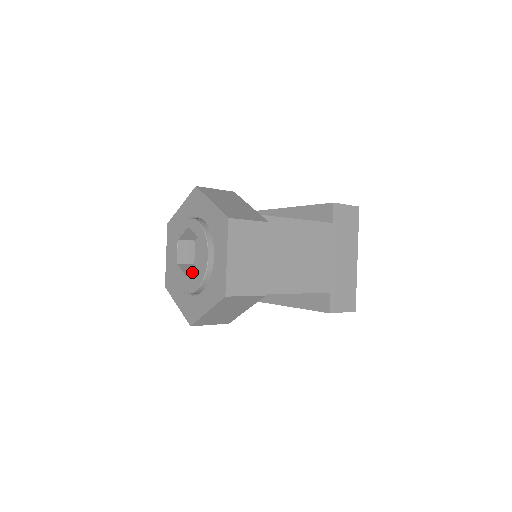
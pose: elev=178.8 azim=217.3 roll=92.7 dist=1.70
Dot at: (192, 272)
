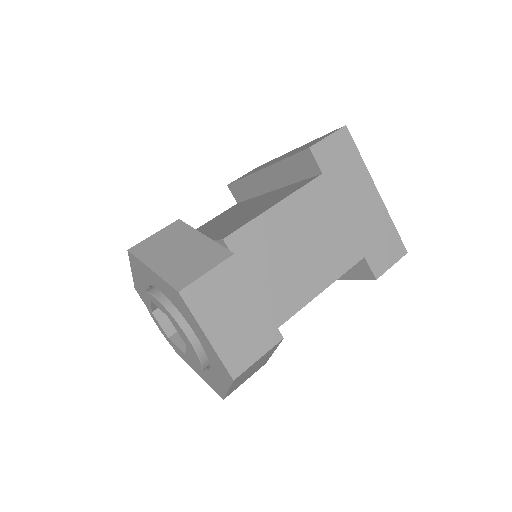
Dot at: (186, 351)
